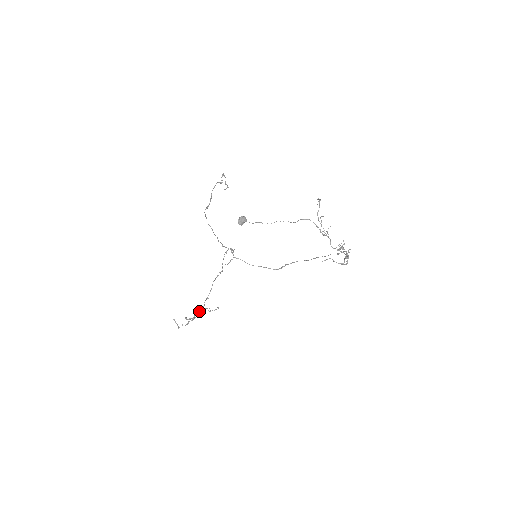
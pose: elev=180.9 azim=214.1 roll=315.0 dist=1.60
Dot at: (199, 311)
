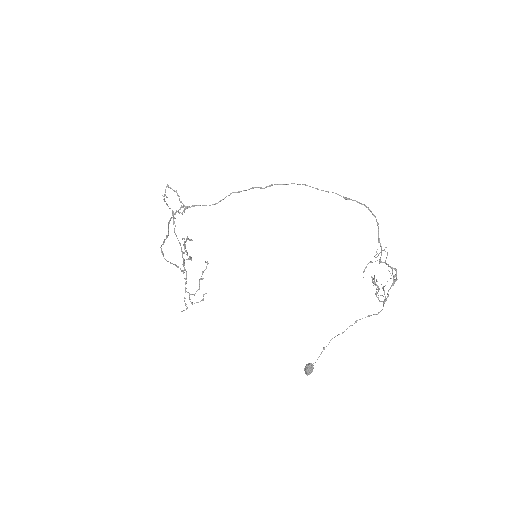
Dot at: (184, 269)
